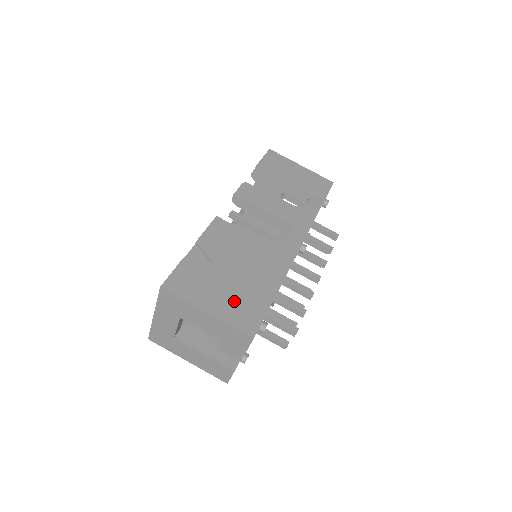
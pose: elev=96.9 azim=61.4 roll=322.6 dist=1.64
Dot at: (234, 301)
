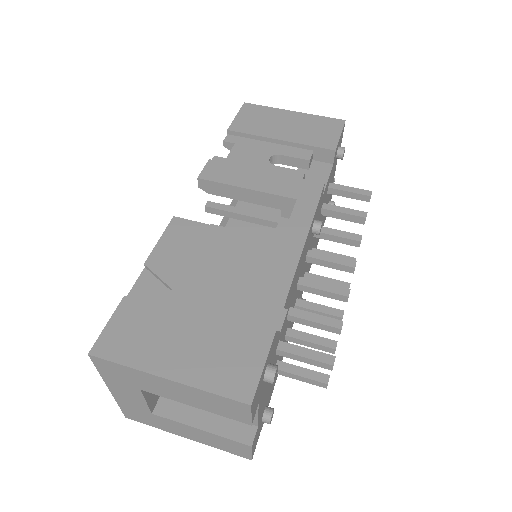
Dot at: (211, 346)
